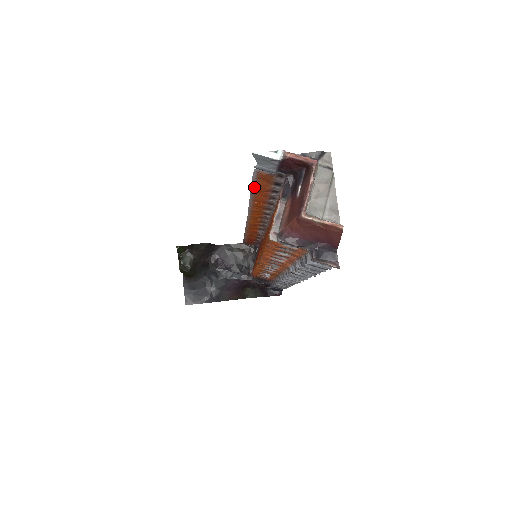
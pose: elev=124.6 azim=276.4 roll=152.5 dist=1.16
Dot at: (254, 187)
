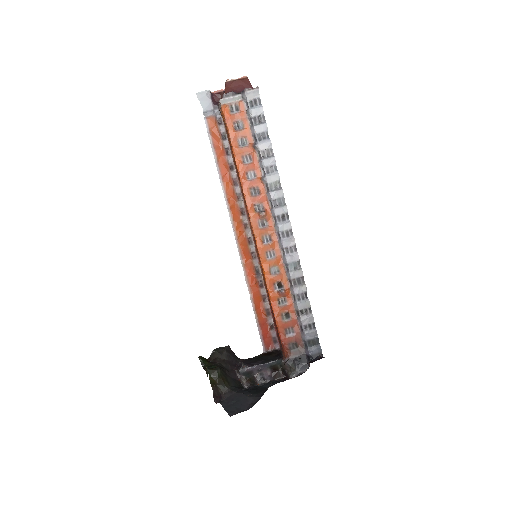
Dot at: (213, 148)
